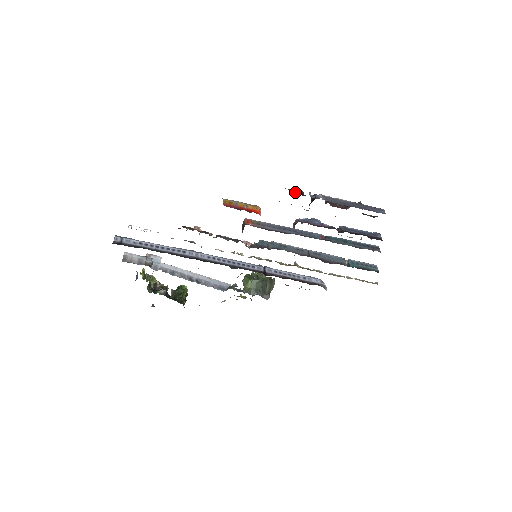
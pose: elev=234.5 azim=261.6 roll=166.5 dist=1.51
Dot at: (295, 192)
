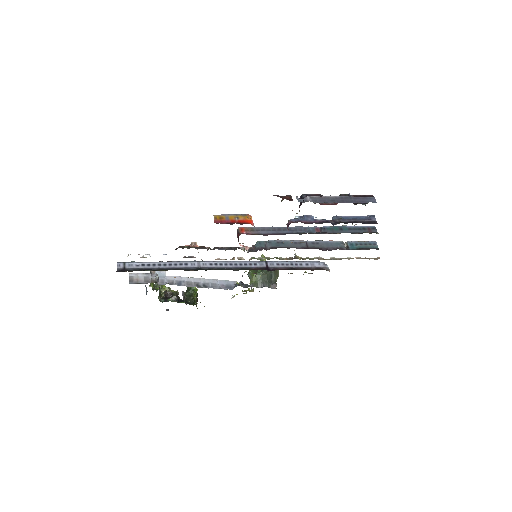
Dot at: (283, 198)
